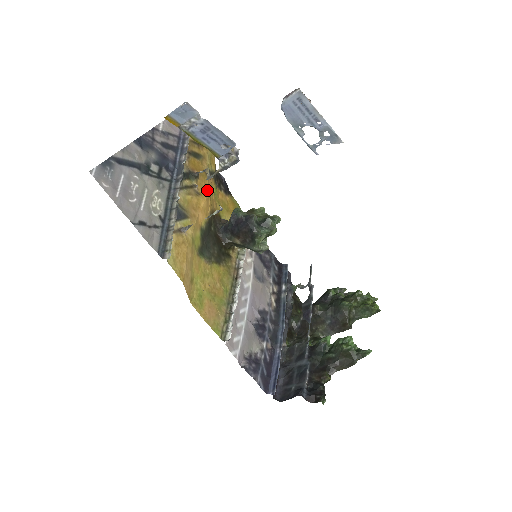
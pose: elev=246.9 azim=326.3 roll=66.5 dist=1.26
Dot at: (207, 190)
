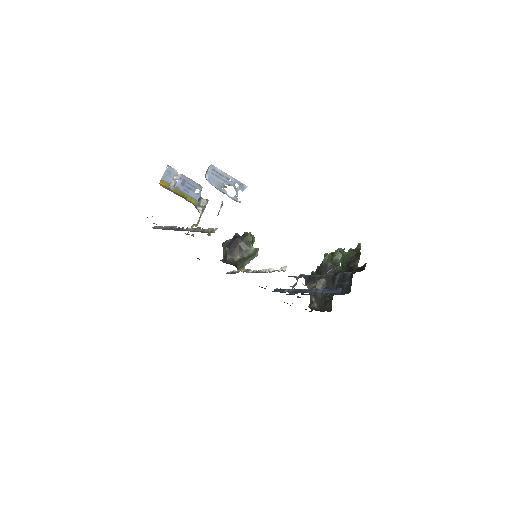
Dot at: occluded
